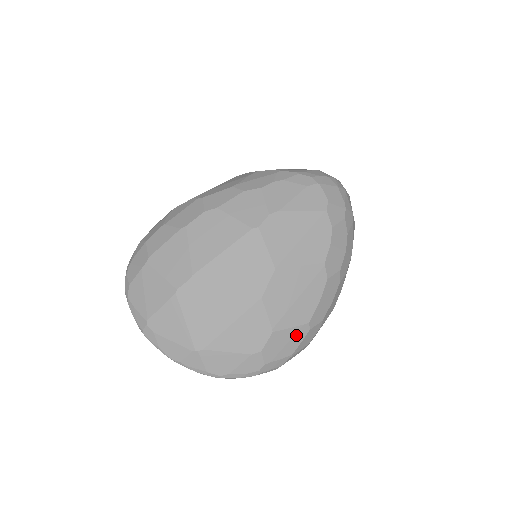
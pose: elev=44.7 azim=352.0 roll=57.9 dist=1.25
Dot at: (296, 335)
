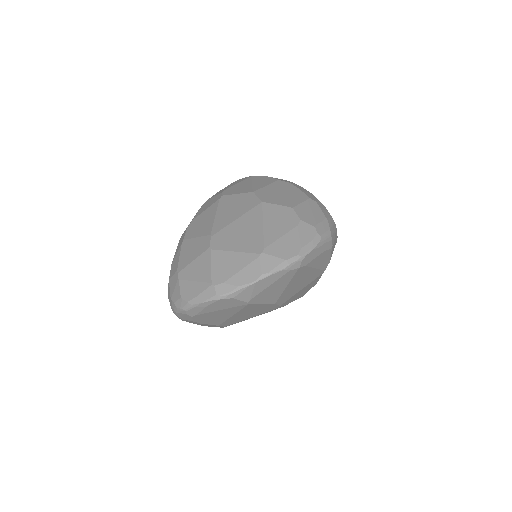
Dot at: (311, 206)
